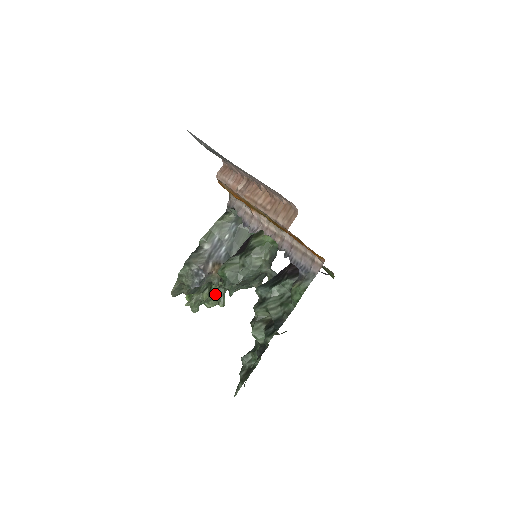
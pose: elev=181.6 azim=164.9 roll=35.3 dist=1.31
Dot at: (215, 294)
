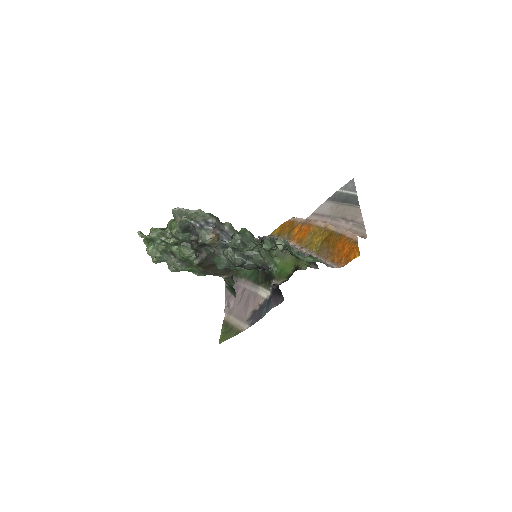
Dot at: (162, 253)
